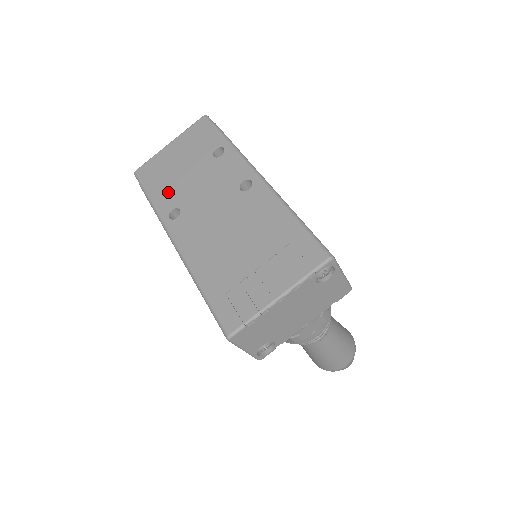
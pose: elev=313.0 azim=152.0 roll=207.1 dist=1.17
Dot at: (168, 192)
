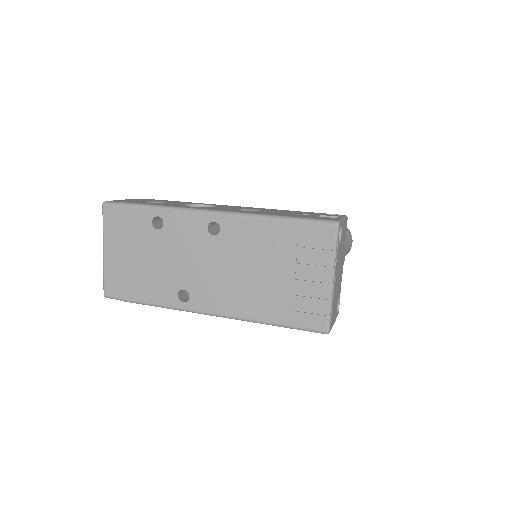
Dot at: (156, 286)
